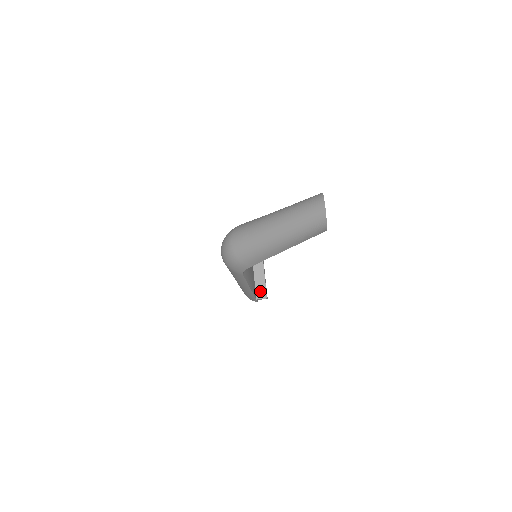
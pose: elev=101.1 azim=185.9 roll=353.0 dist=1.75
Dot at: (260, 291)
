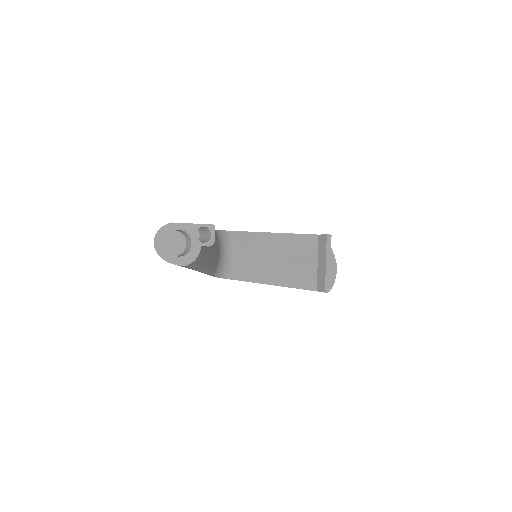
Dot at: (320, 282)
